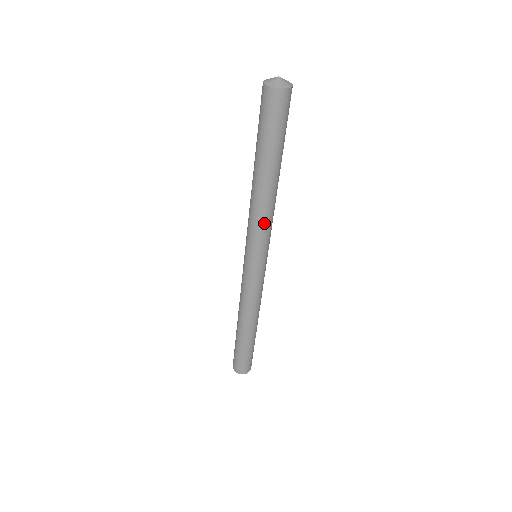
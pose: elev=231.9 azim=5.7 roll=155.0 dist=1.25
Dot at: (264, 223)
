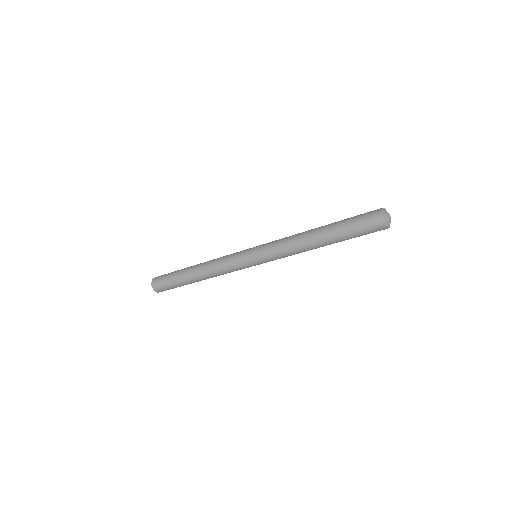
Dot at: (289, 255)
